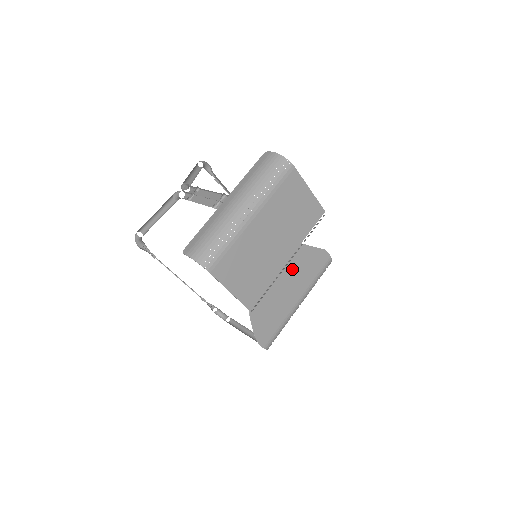
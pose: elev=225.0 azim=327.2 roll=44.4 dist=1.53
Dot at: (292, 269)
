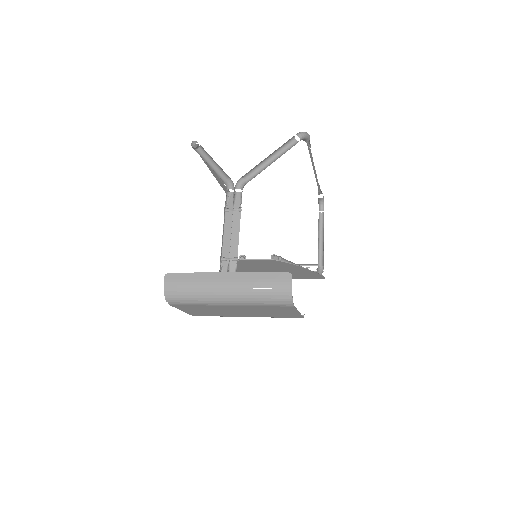
Dot at: (282, 271)
